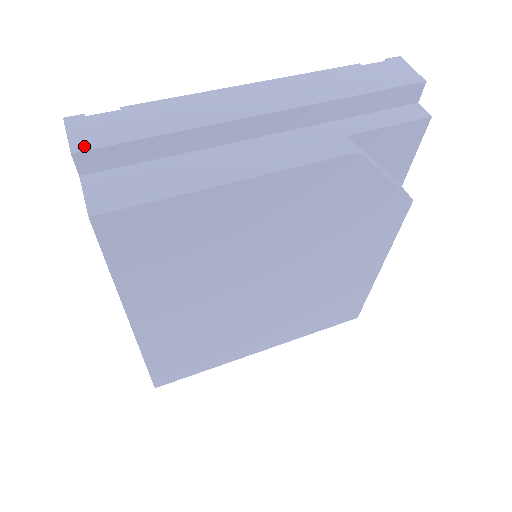
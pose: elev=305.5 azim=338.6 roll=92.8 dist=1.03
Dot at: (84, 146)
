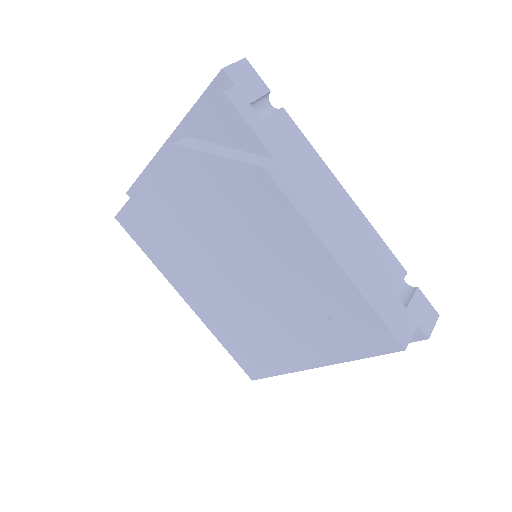
Dot at: (130, 189)
